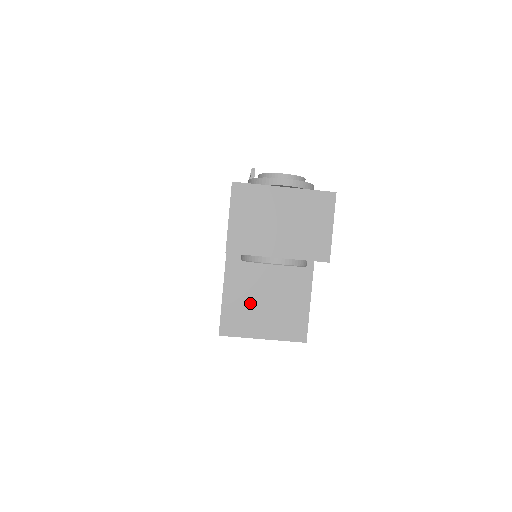
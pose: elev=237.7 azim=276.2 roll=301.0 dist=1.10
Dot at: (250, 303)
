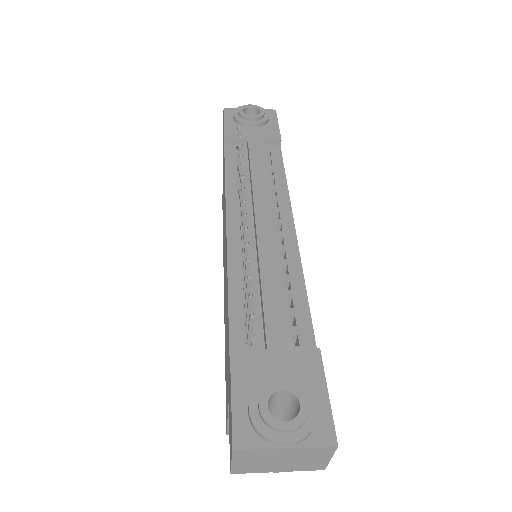
Dot at: occluded
